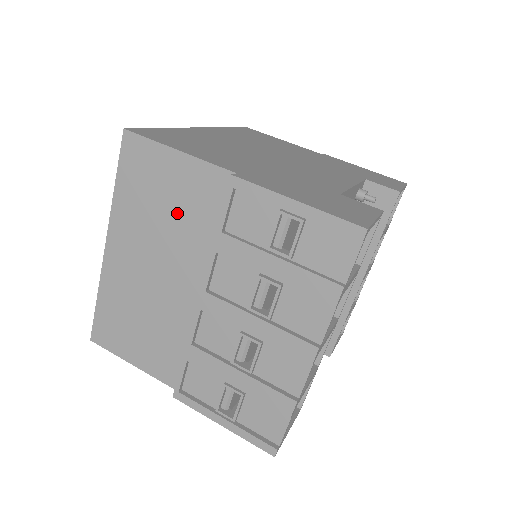
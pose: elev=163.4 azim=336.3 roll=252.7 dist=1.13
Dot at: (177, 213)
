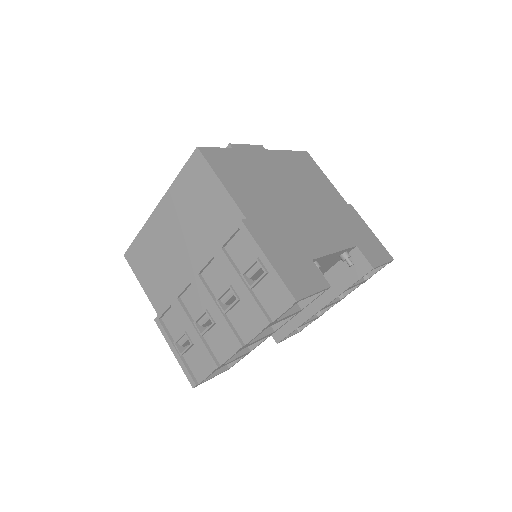
Dot at: (204, 217)
